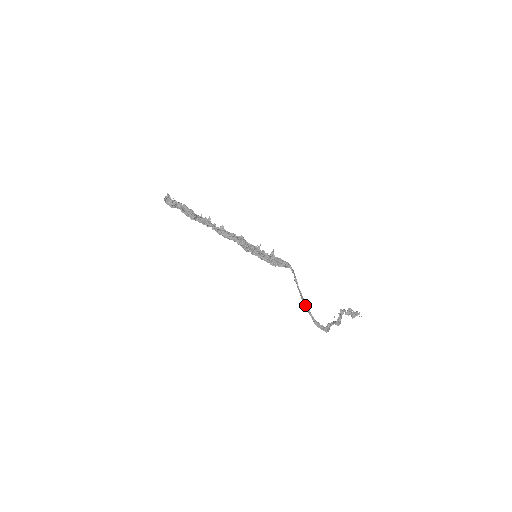
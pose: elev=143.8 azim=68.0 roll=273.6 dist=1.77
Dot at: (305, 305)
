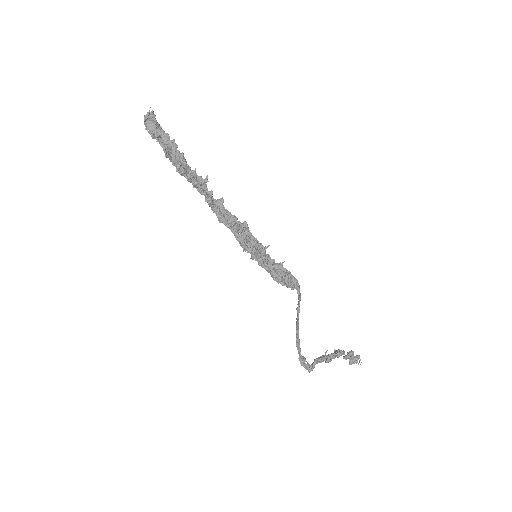
Dot at: (297, 338)
